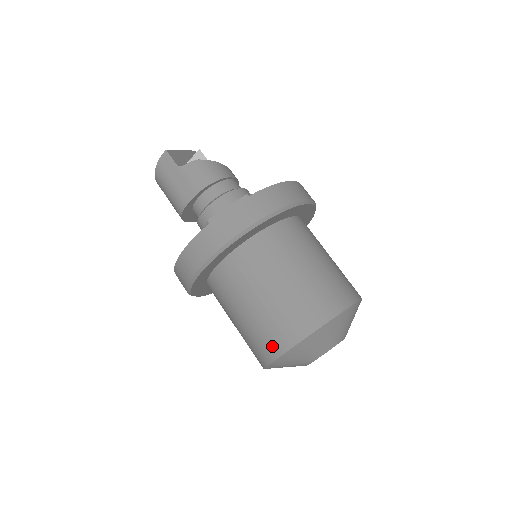
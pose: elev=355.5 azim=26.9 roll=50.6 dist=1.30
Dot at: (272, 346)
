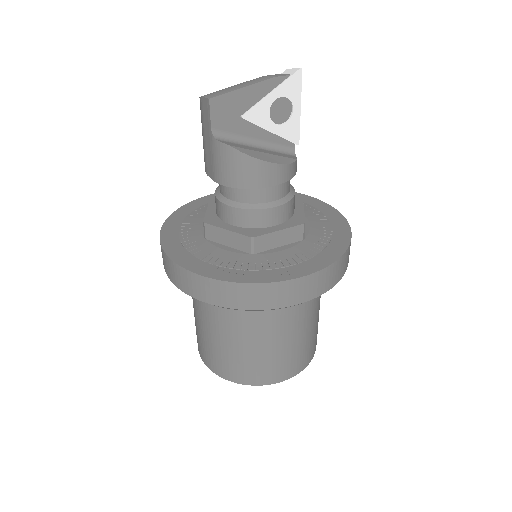
Dot at: (197, 342)
